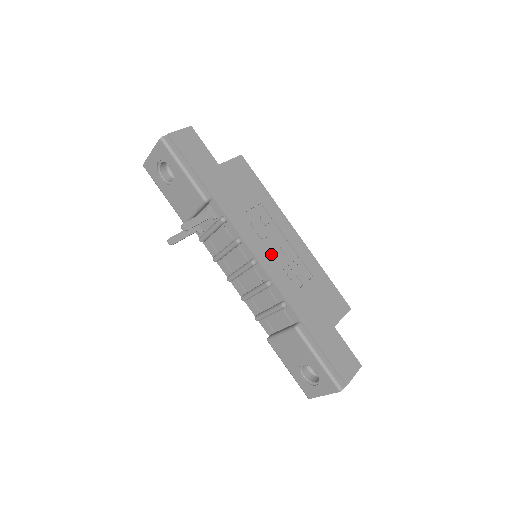
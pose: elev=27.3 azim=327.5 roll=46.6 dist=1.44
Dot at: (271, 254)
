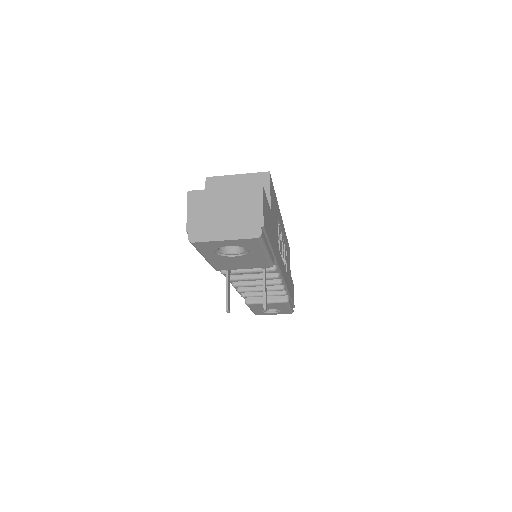
Dot at: occluded
